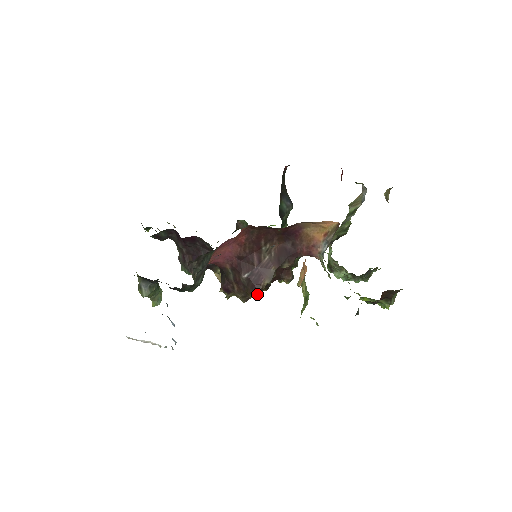
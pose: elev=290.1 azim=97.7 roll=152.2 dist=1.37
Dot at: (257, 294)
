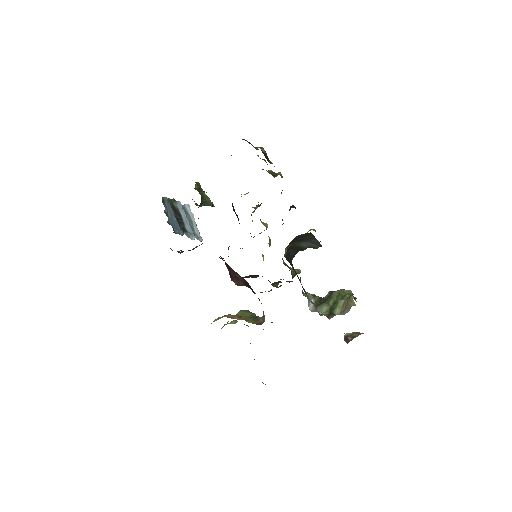
Dot at: occluded
